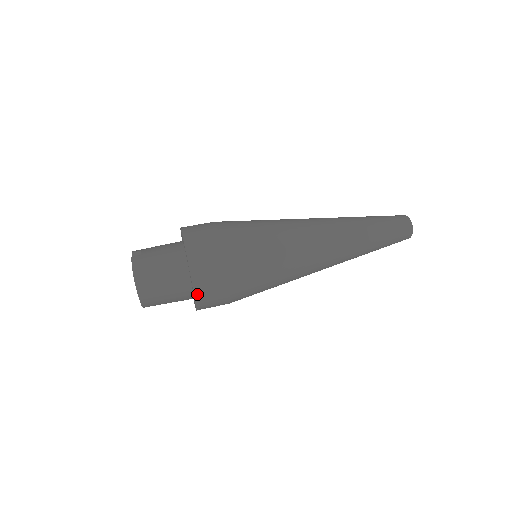
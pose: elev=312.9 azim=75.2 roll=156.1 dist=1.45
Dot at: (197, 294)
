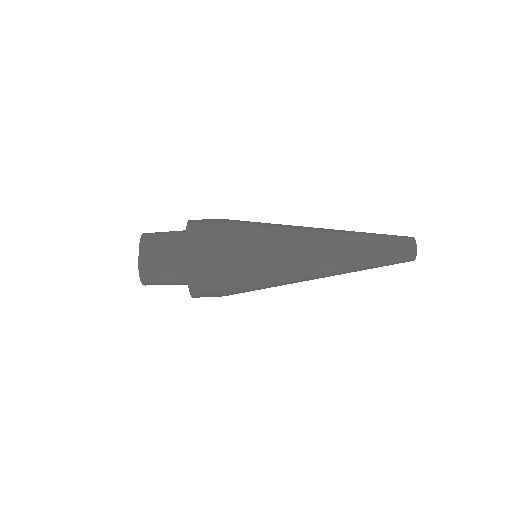
Dot at: (194, 297)
